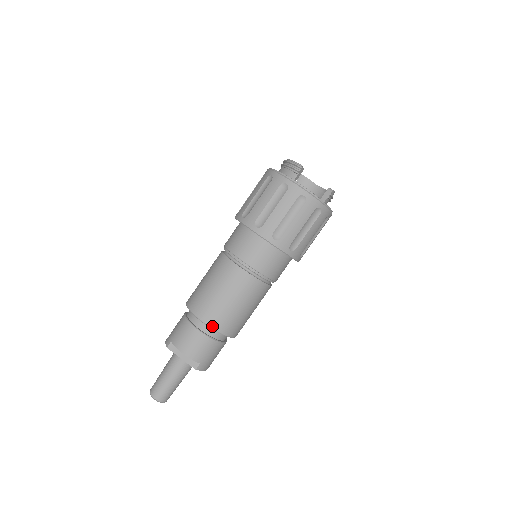
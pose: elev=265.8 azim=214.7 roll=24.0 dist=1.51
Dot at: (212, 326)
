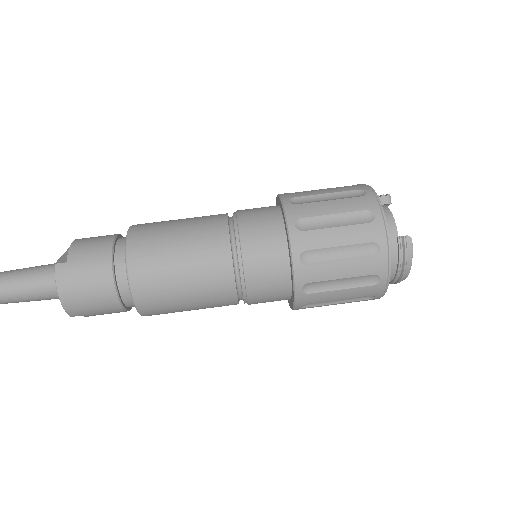
Dot at: (131, 232)
